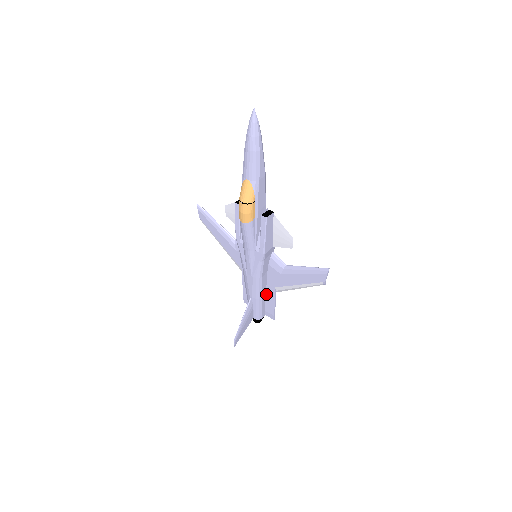
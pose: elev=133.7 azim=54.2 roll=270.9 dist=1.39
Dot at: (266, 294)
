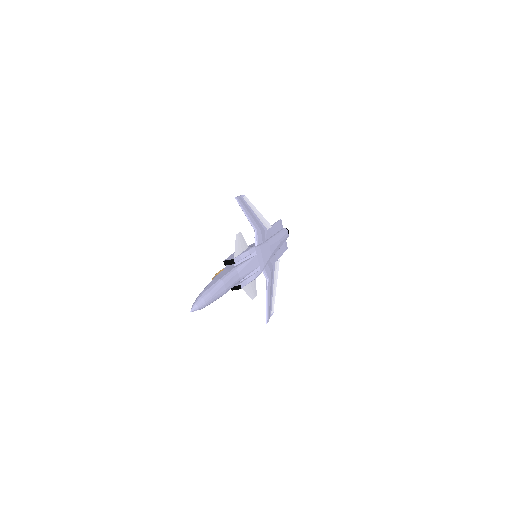
Dot at: occluded
